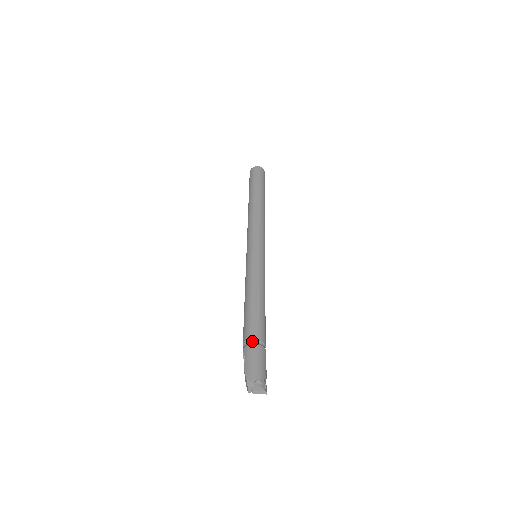
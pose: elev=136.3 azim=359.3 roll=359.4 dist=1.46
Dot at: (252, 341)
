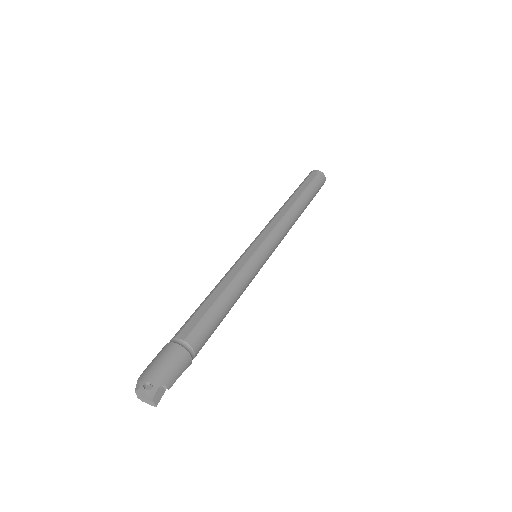
Dot at: (176, 339)
